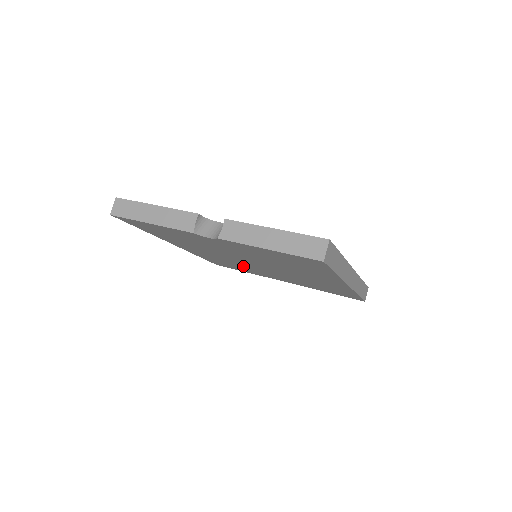
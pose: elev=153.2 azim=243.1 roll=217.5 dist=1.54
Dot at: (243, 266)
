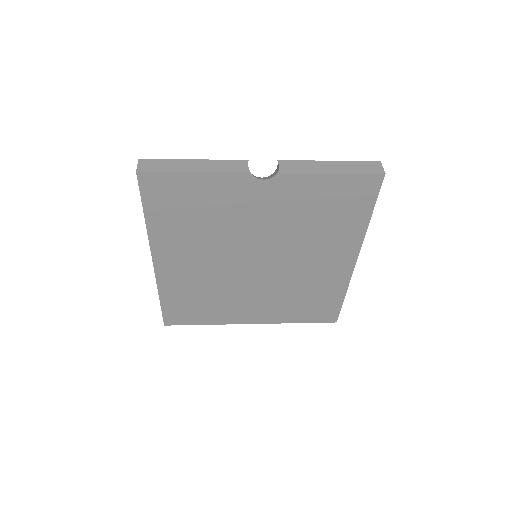
Dot at: (222, 292)
